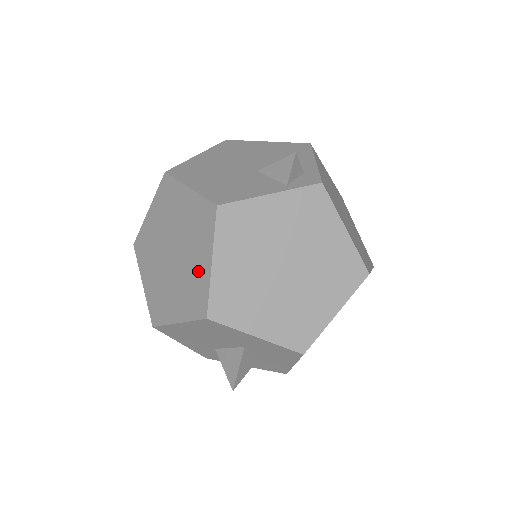
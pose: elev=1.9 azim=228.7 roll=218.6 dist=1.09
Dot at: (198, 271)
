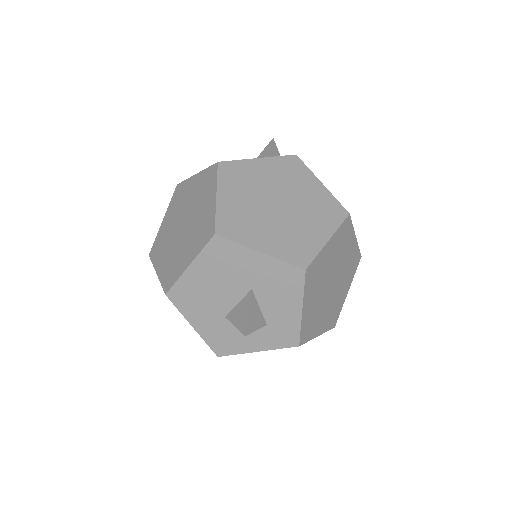
Dot at: (205, 212)
